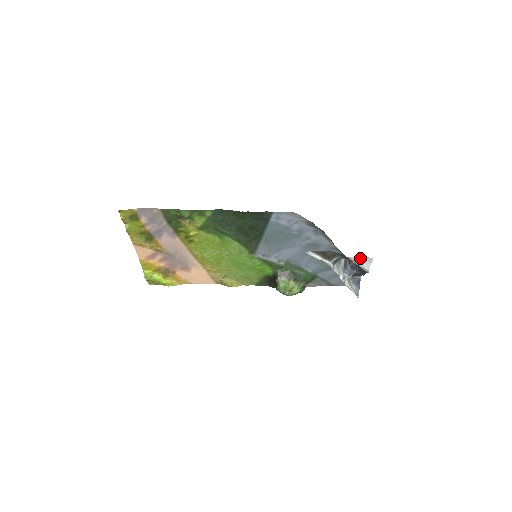
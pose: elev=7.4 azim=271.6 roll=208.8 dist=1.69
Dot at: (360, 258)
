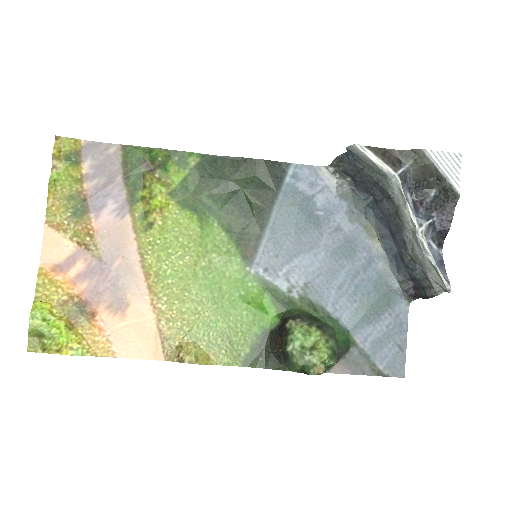
Dot at: (442, 155)
